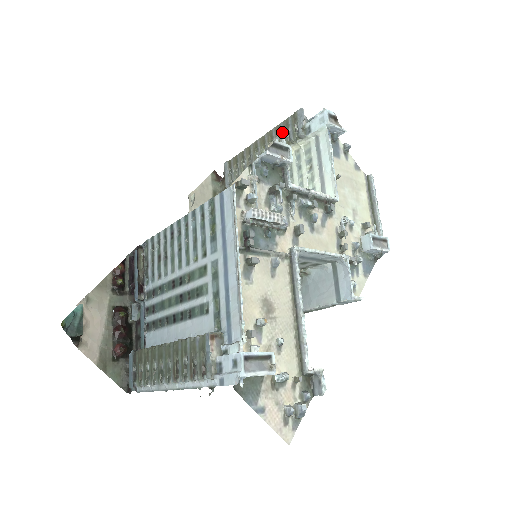
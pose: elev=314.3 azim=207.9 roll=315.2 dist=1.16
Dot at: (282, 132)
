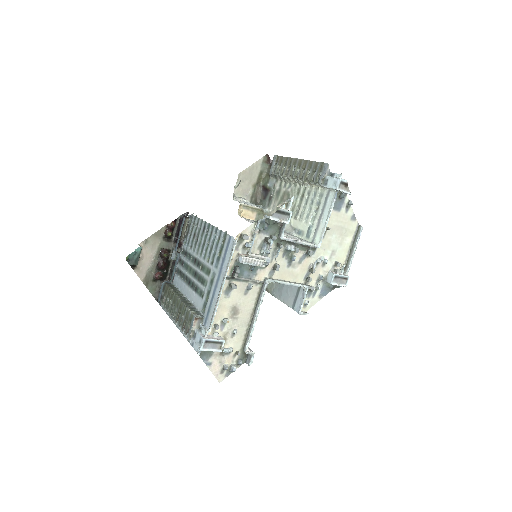
Dot at: (292, 197)
